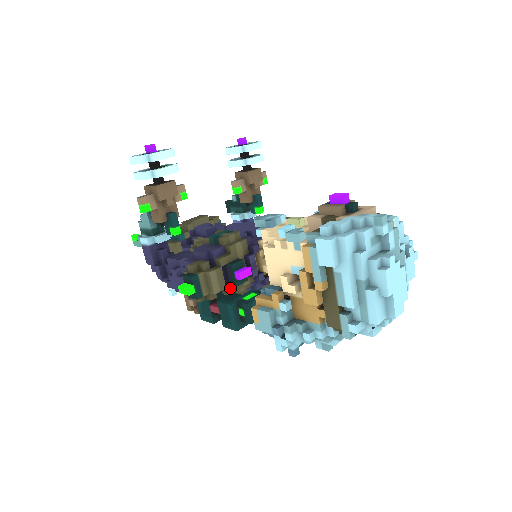
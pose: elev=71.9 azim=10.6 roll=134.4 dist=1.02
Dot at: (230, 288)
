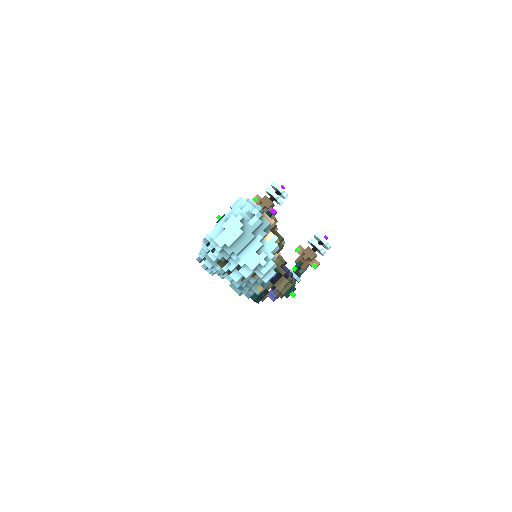
Dot at: occluded
